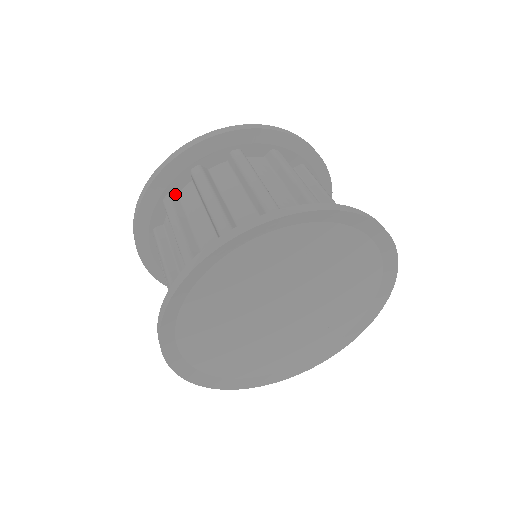
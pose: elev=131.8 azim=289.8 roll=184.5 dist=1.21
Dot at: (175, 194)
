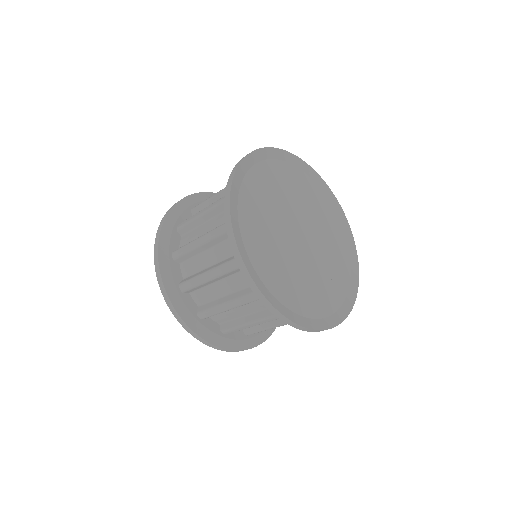
Dot at: occluded
